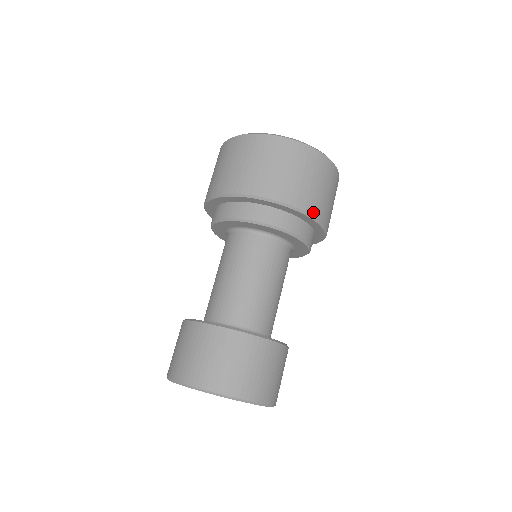
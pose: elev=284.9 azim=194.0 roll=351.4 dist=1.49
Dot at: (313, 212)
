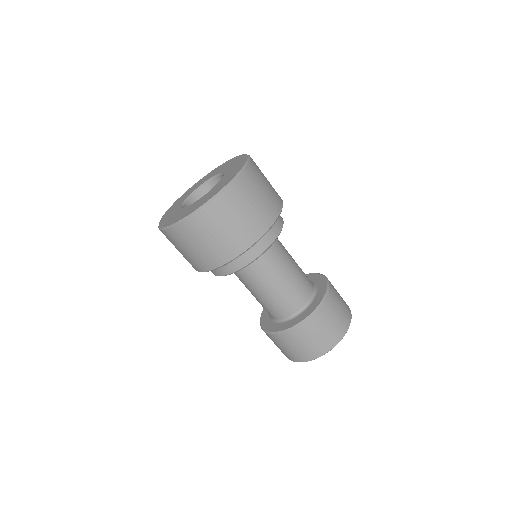
Dot at: (280, 198)
